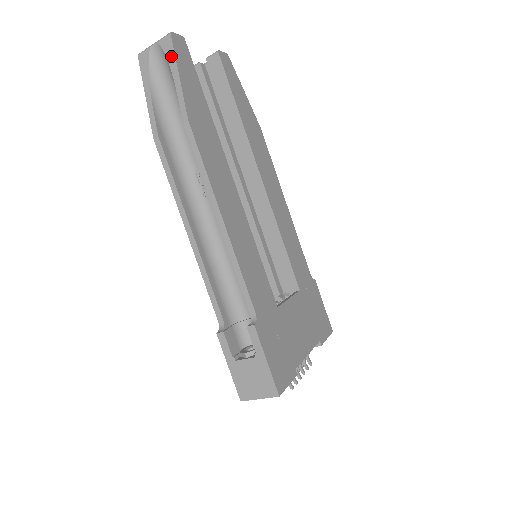
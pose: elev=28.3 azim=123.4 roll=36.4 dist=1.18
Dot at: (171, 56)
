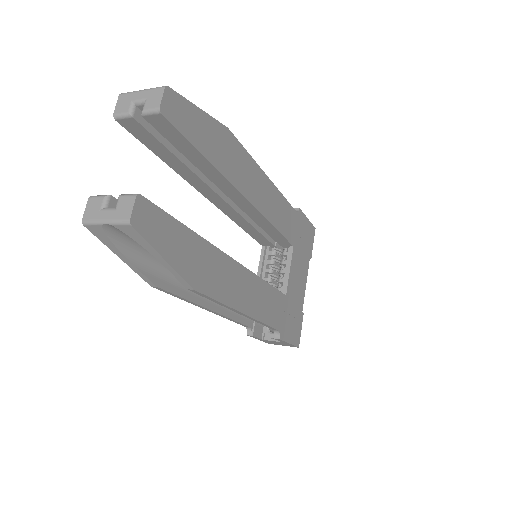
Dot at: (144, 244)
